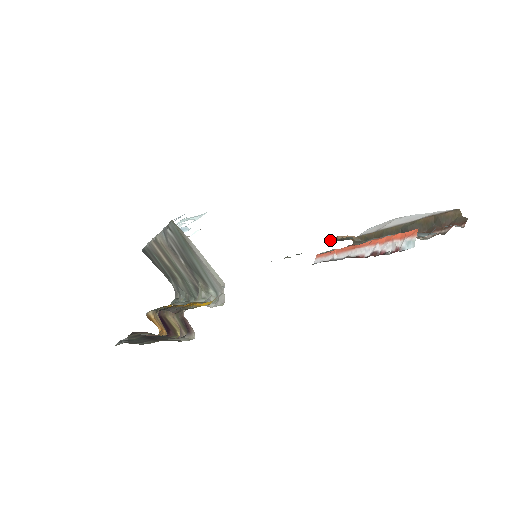
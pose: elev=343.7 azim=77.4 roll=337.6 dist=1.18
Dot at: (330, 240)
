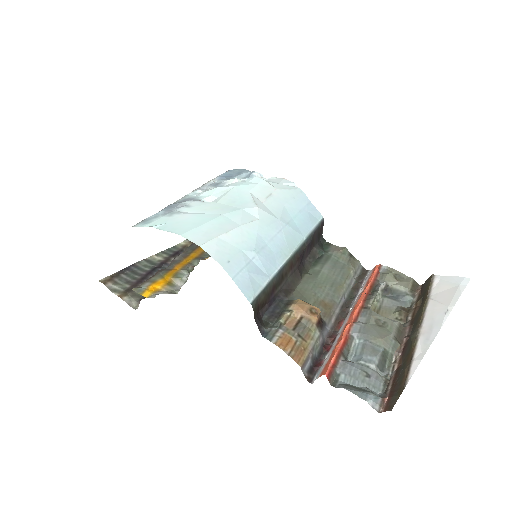
Dot at: (293, 299)
